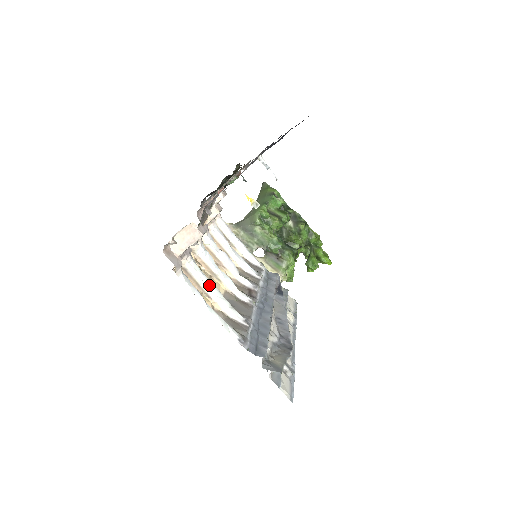
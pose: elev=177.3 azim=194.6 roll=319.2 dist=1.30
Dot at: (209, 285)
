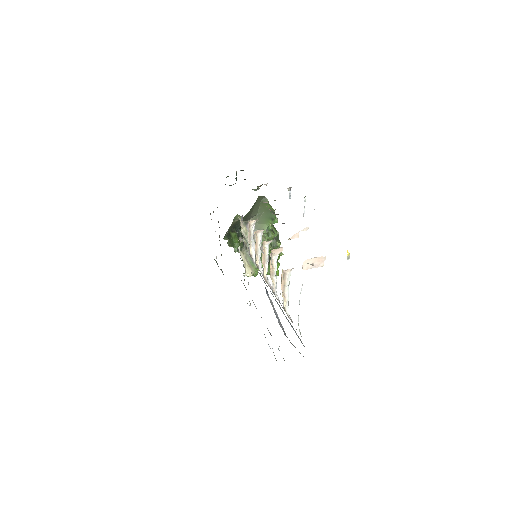
Dot at: occluded
